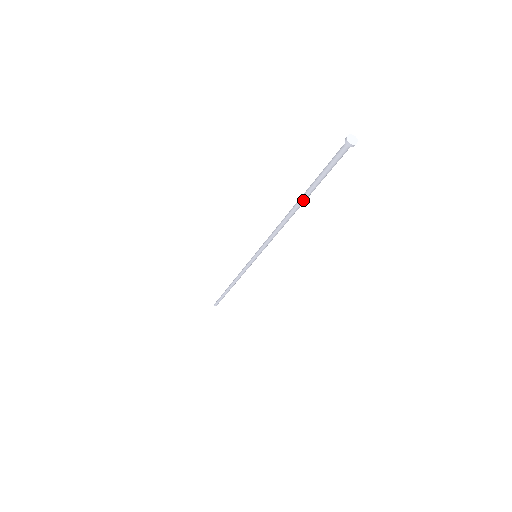
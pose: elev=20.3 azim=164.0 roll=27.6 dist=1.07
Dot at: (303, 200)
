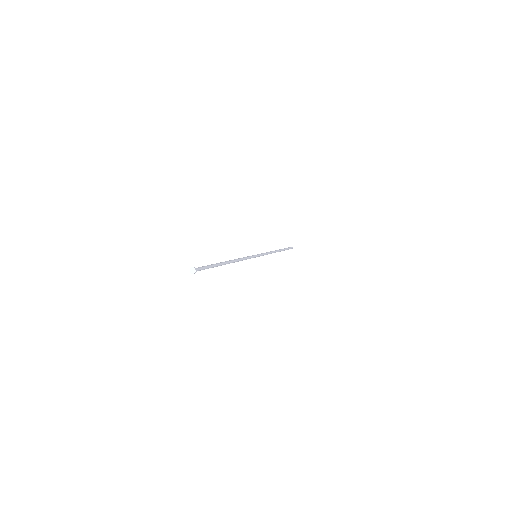
Dot at: (221, 265)
